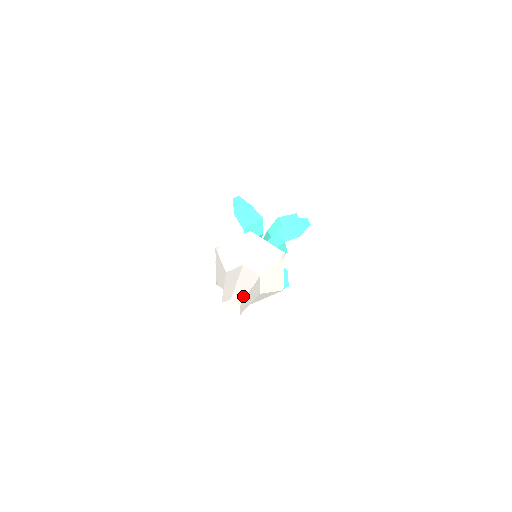
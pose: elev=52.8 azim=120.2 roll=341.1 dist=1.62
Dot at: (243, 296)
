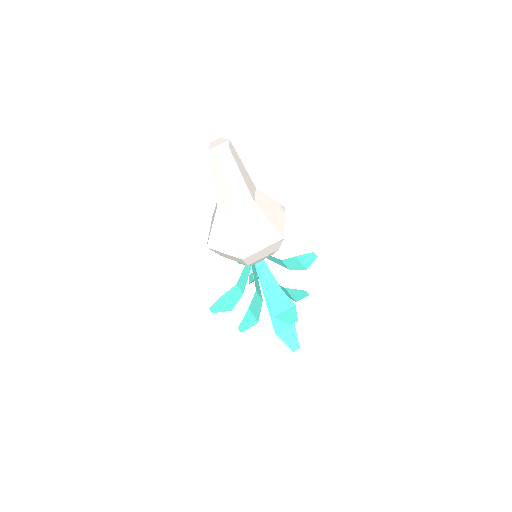
Dot at: (234, 151)
